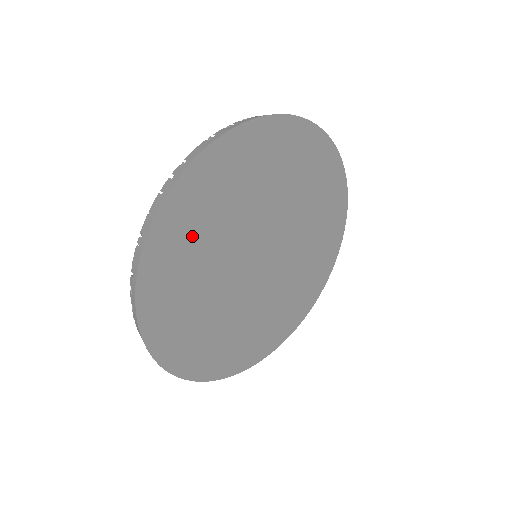
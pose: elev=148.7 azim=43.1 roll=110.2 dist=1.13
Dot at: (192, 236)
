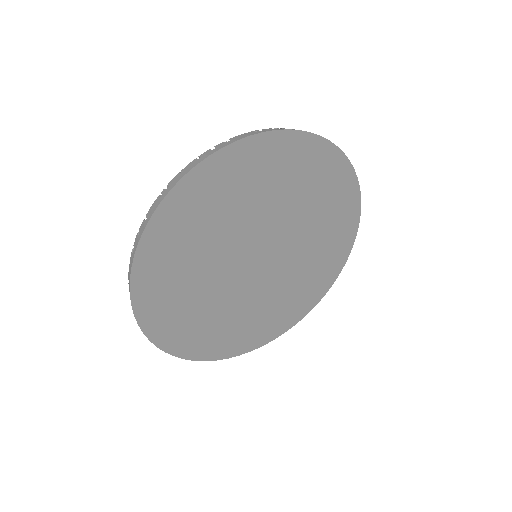
Dot at: (209, 208)
